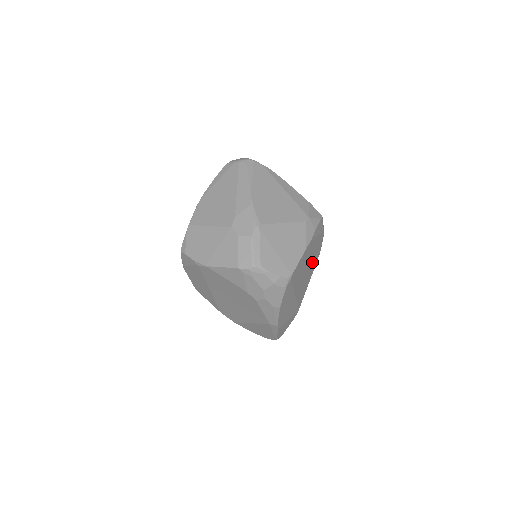
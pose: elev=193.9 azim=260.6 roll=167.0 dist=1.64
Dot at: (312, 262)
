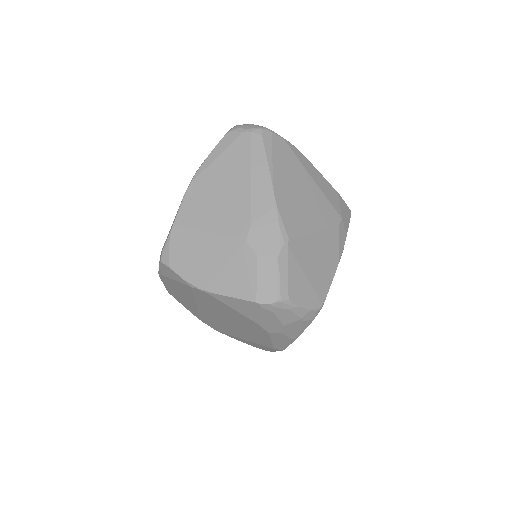
Dot at: occluded
